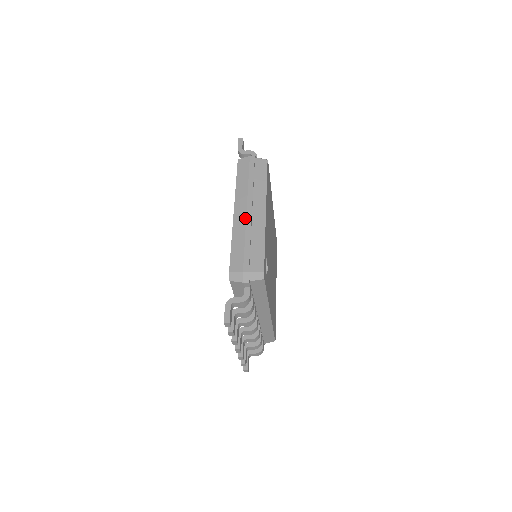
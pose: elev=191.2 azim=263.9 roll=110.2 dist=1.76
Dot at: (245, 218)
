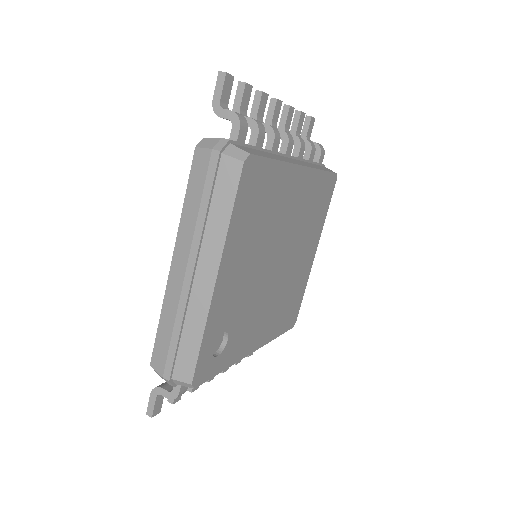
Dot at: (180, 287)
